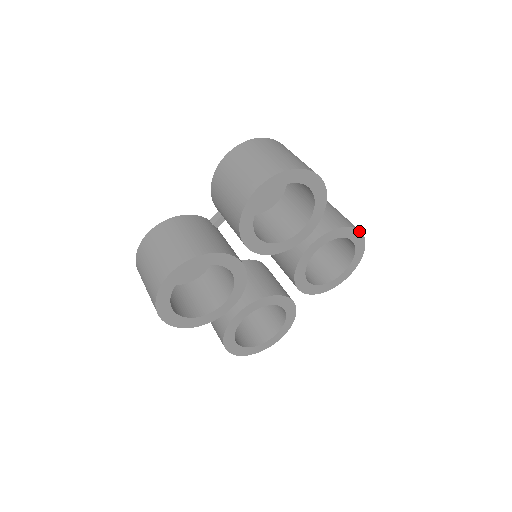
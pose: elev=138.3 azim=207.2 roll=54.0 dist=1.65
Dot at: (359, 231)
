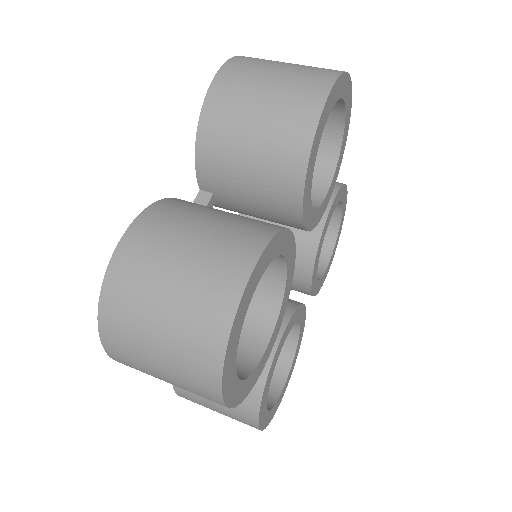
Dot at: (346, 192)
